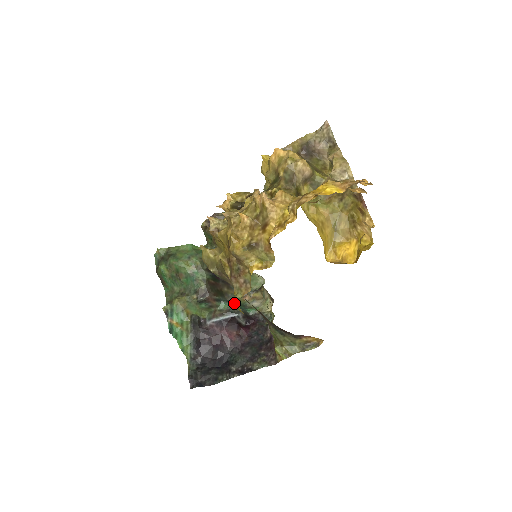
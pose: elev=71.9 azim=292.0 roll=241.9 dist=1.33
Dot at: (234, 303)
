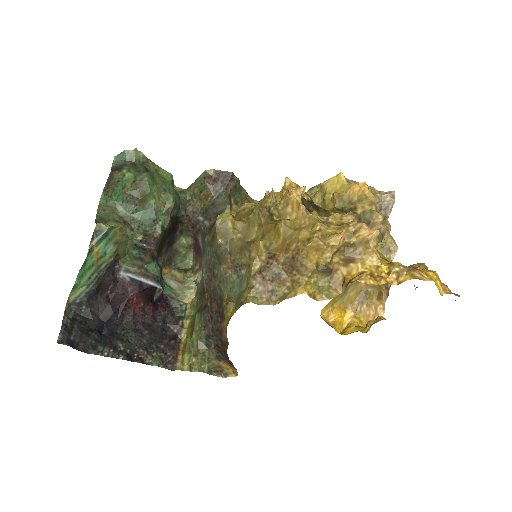
Dot at: (161, 271)
